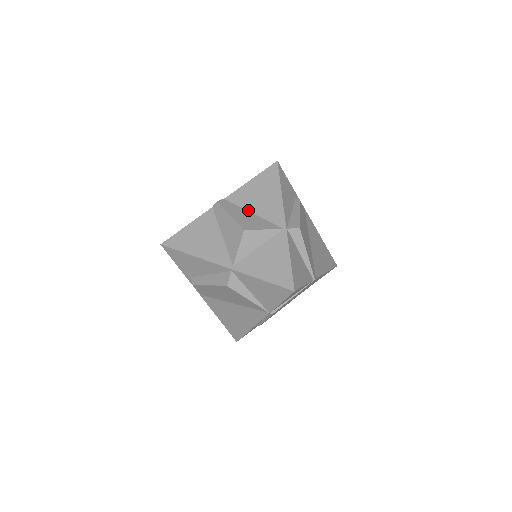
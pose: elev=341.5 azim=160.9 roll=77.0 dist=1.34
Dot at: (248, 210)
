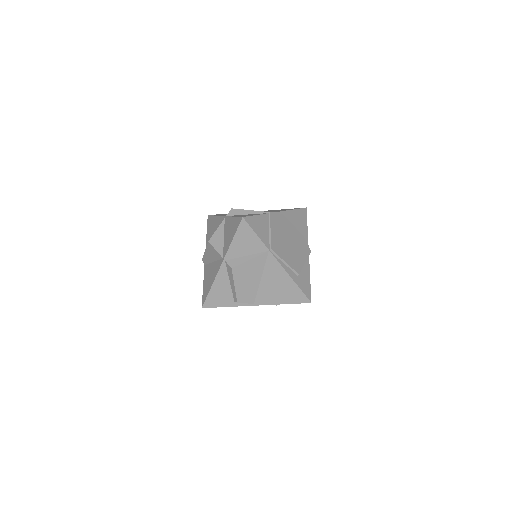
Dot at: occluded
